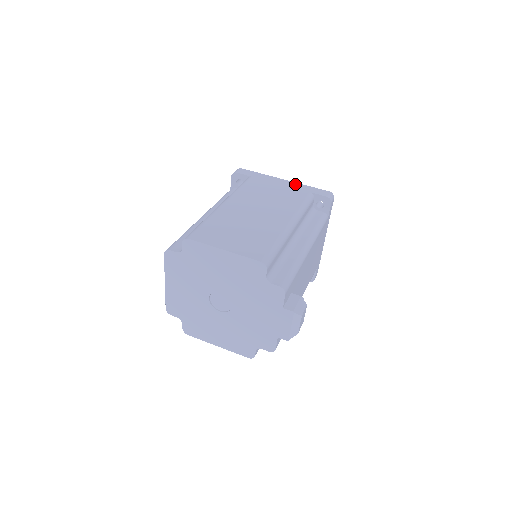
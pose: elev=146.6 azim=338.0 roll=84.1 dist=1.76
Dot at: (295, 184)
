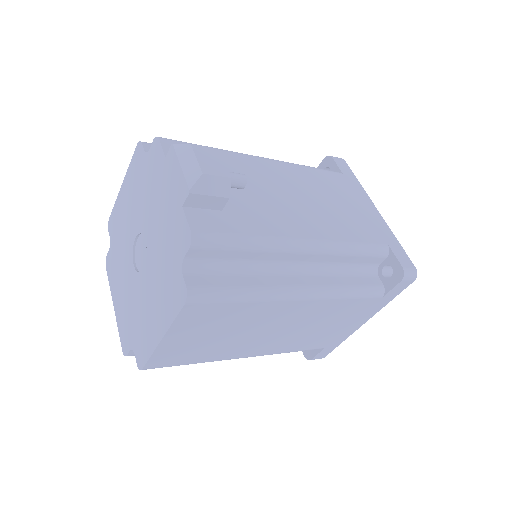
Dot at: occluded
